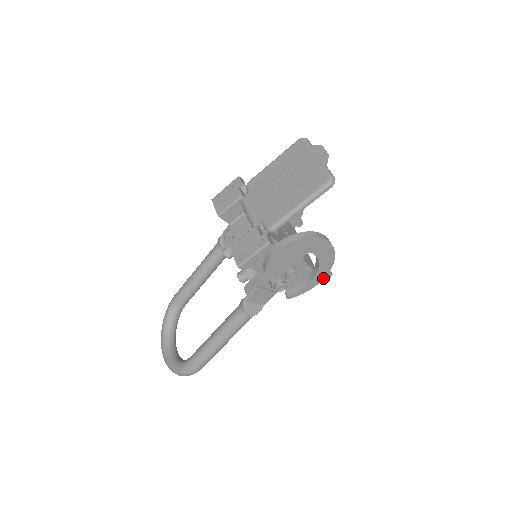
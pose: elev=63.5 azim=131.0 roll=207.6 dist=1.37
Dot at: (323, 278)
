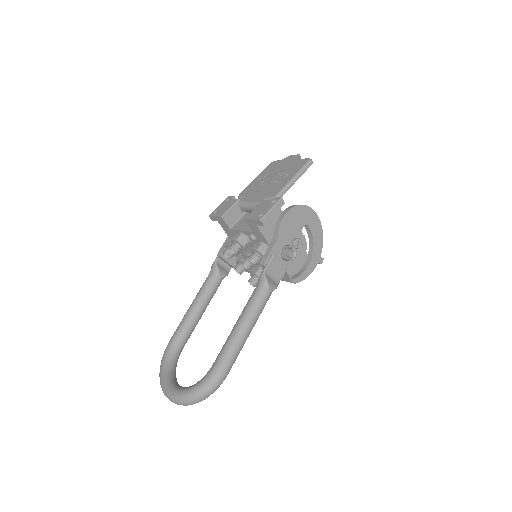
Dot at: (317, 262)
